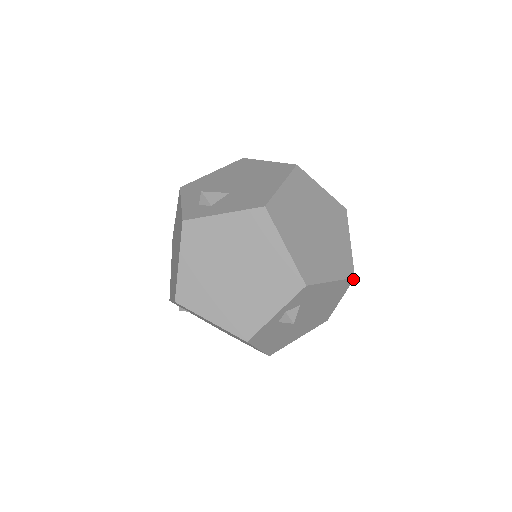
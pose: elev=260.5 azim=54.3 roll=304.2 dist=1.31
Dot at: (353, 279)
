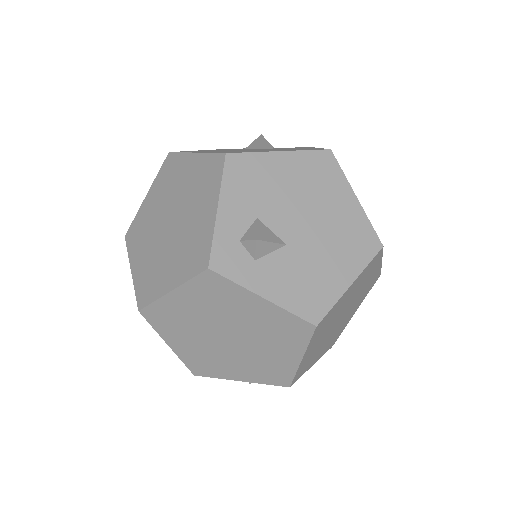
Dot at: occluded
